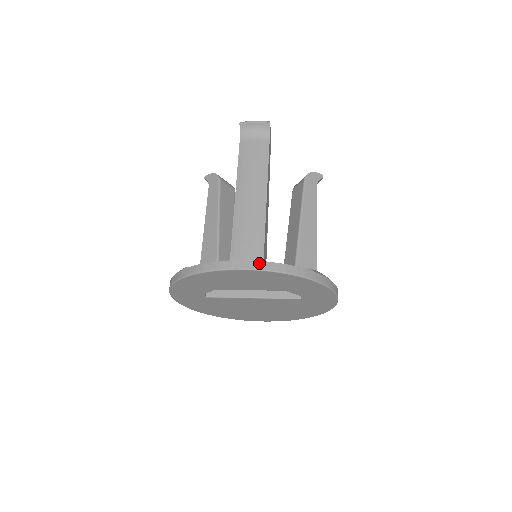
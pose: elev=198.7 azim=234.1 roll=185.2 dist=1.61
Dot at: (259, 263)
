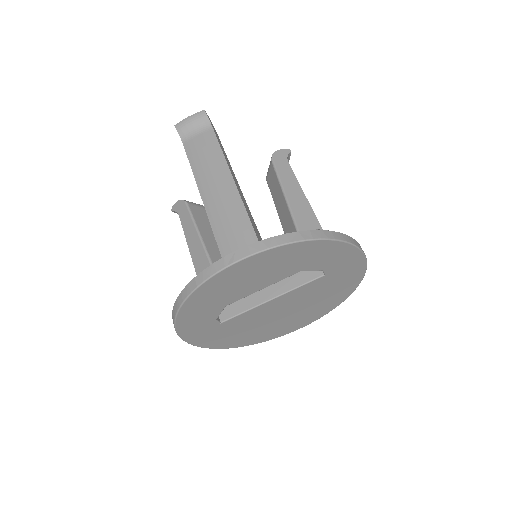
Dot at: (254, 245)
